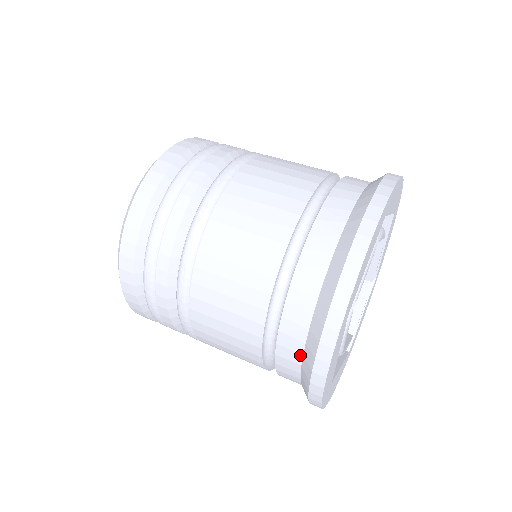
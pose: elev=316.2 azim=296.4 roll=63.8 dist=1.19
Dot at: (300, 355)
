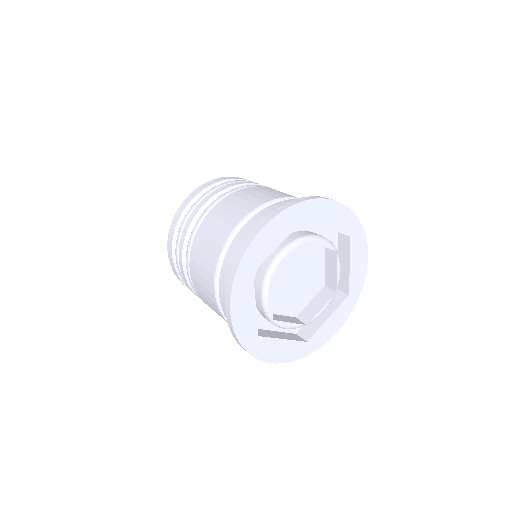
Dot at: occluded
